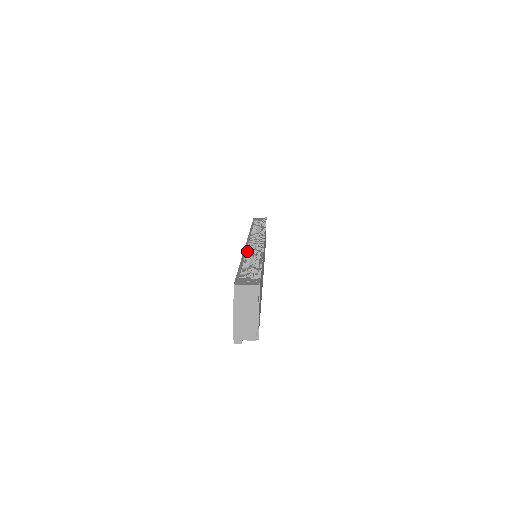
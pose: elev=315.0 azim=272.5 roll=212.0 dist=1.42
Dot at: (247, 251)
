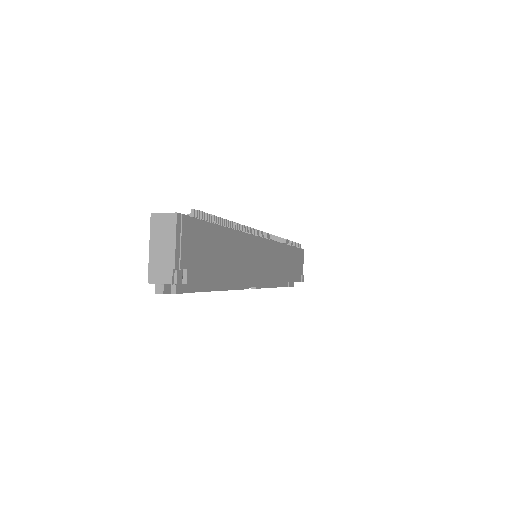
Dot at: occluded
